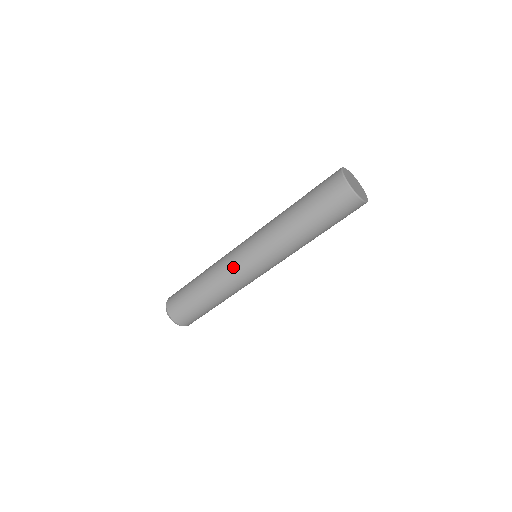
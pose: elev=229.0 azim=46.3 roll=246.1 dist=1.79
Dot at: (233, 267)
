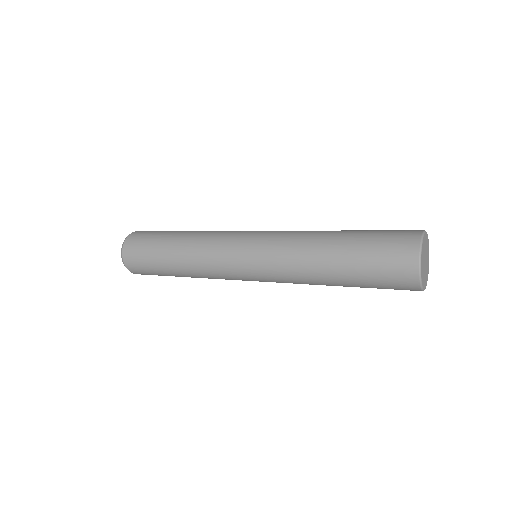
Dot at: occluded
